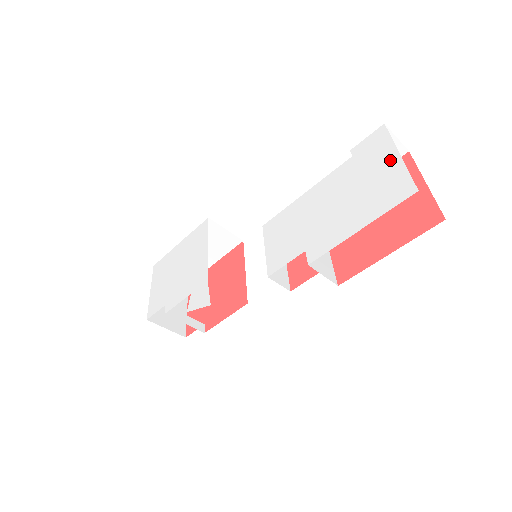
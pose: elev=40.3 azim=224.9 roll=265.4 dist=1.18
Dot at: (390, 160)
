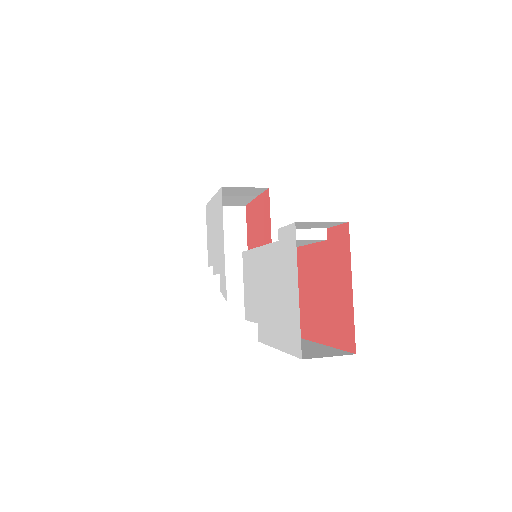
Dot at: (293, 289)
